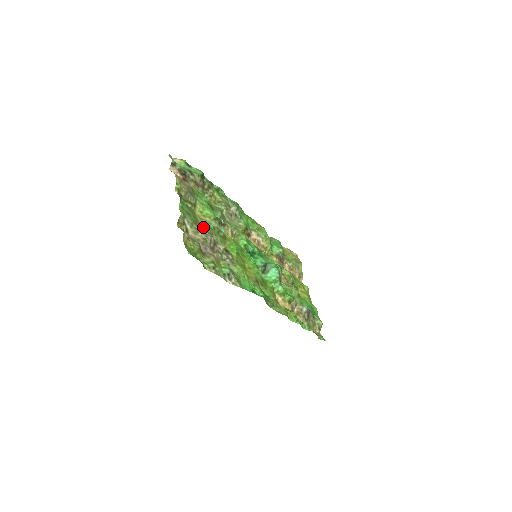
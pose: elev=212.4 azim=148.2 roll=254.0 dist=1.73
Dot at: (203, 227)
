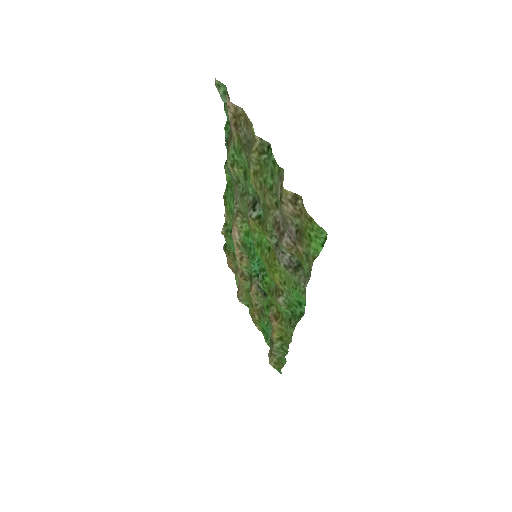
Dot at: (265, 200)
